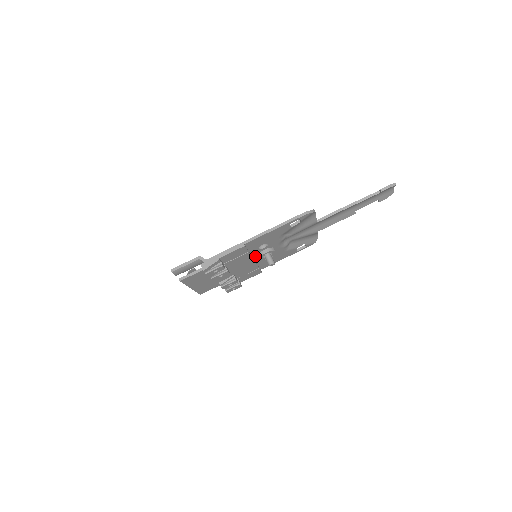
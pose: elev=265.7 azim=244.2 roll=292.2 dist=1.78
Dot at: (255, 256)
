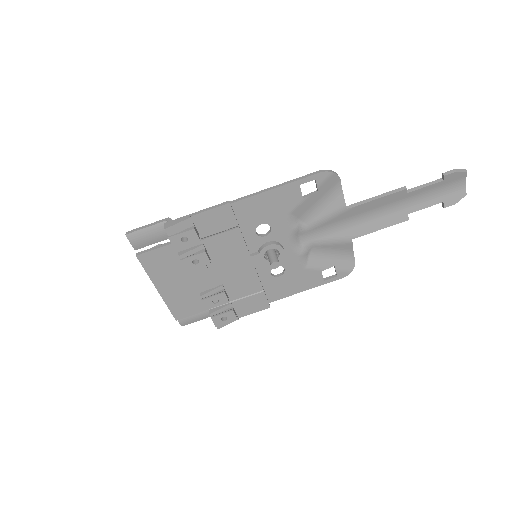
Dot at: (254, 253)
